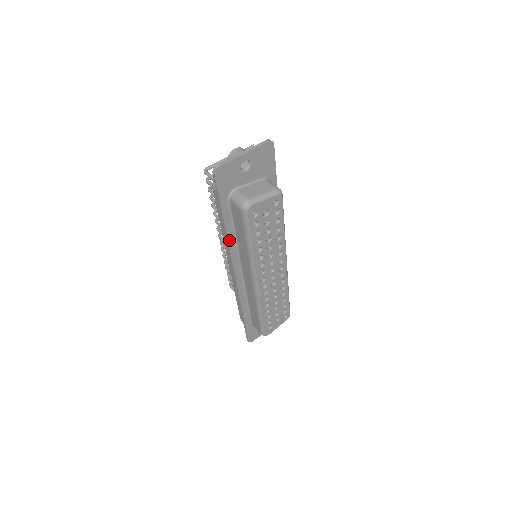
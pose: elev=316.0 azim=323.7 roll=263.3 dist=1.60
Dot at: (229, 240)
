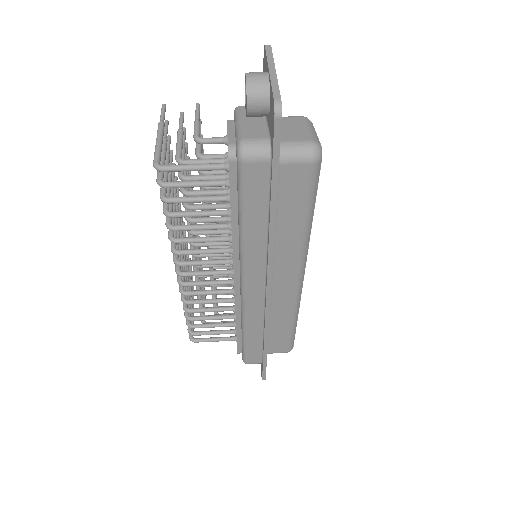
Dot at: (273, 238)
